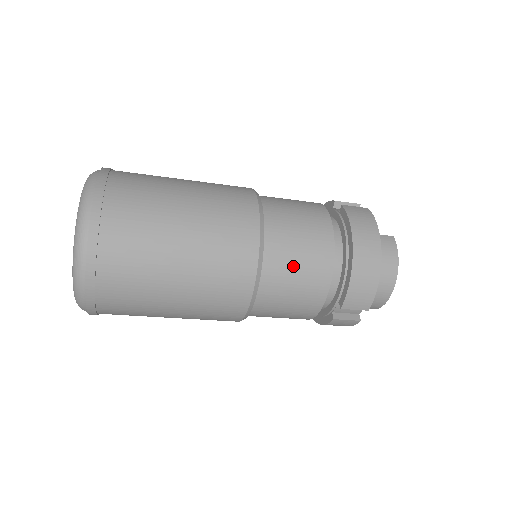
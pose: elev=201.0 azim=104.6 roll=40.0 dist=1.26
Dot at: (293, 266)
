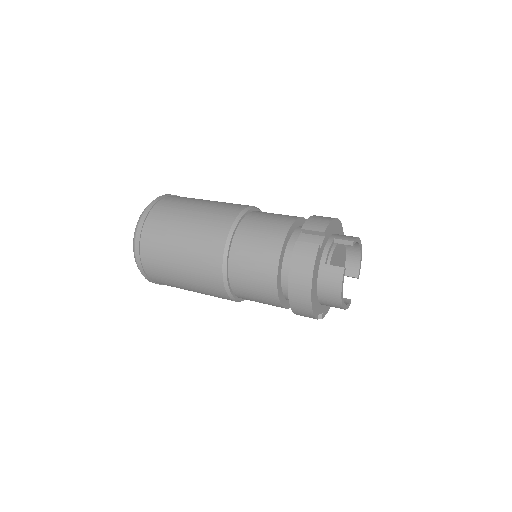
Dot at: (250, 290)
